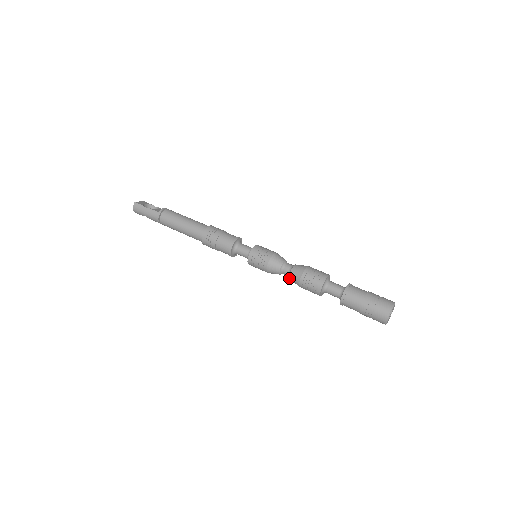
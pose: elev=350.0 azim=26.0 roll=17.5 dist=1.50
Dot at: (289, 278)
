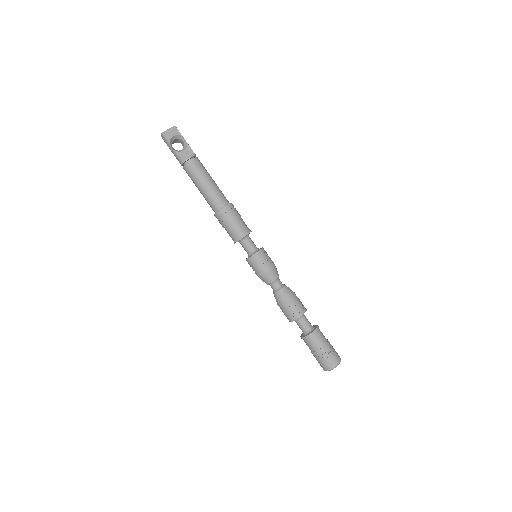
Dot at: occluded
